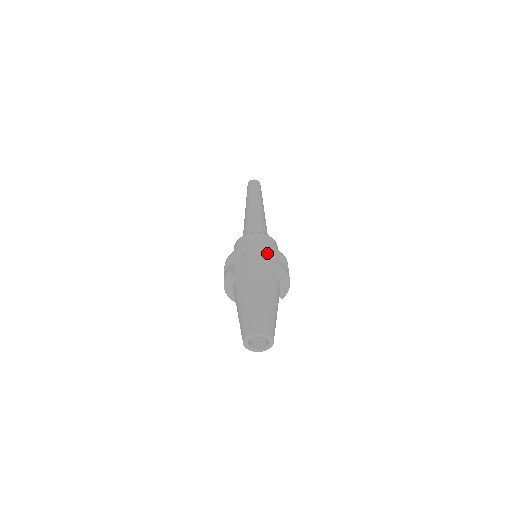
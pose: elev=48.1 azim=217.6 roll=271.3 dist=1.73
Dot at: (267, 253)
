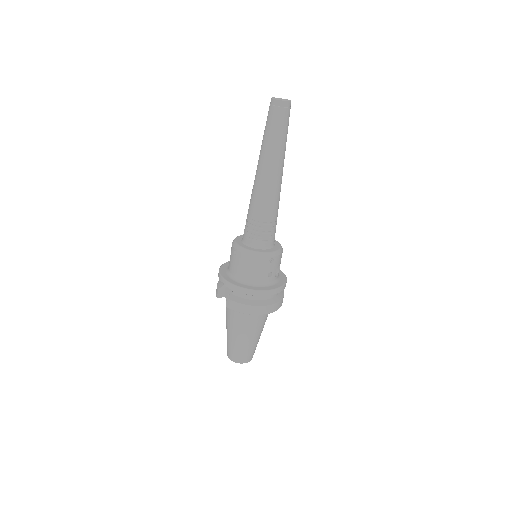
Dot at: (253, 295)
